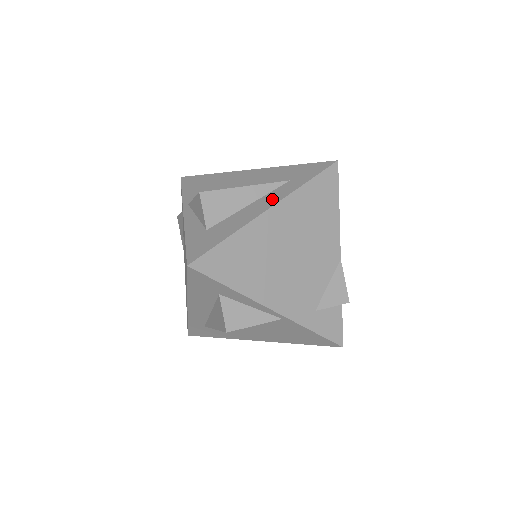
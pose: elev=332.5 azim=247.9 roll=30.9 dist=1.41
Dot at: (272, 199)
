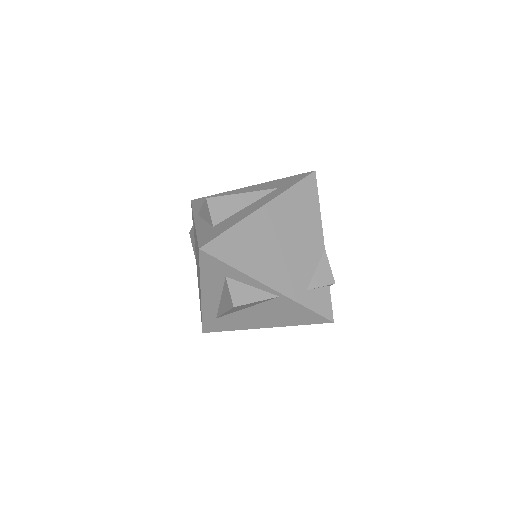
Dot at: (264, 201)
